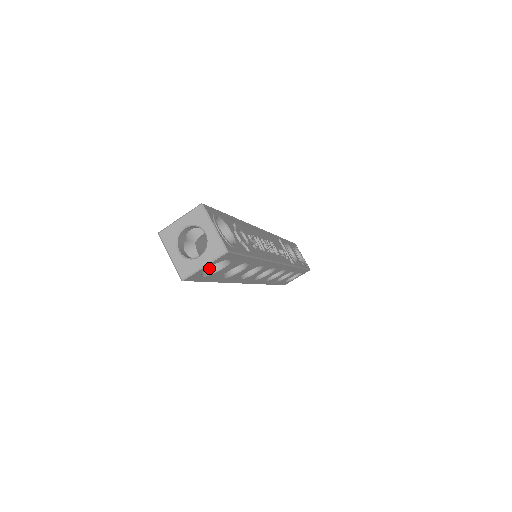
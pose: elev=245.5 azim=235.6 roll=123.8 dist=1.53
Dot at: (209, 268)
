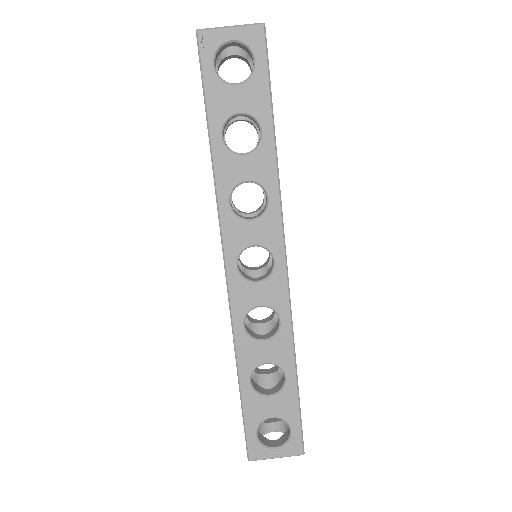
Dot at: (223, 81)
